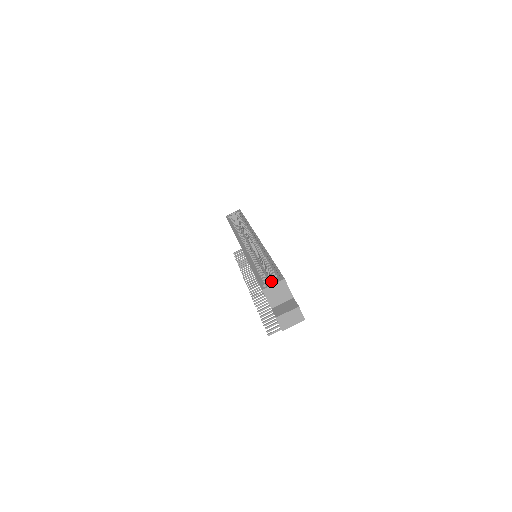
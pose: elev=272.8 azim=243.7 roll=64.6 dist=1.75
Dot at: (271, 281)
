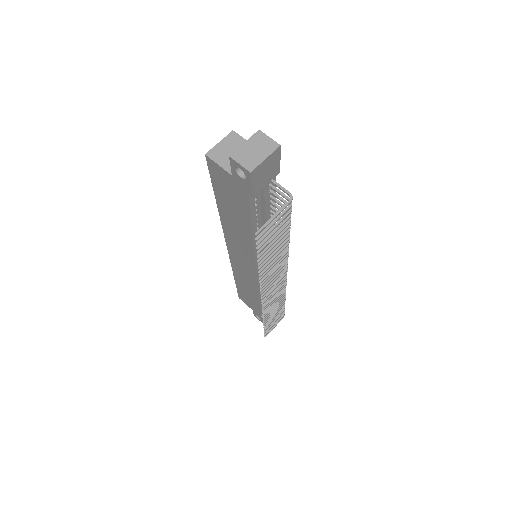
Dot at: occluded
